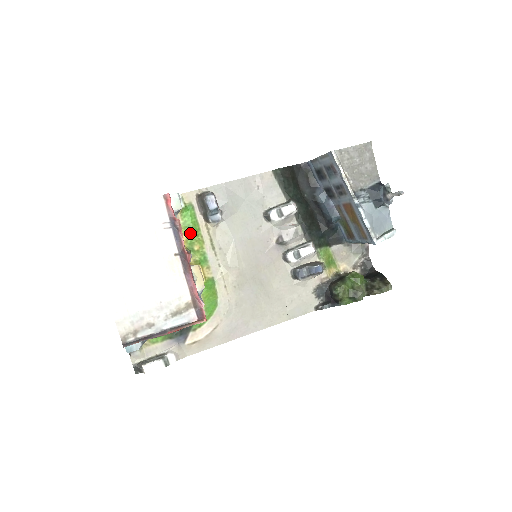
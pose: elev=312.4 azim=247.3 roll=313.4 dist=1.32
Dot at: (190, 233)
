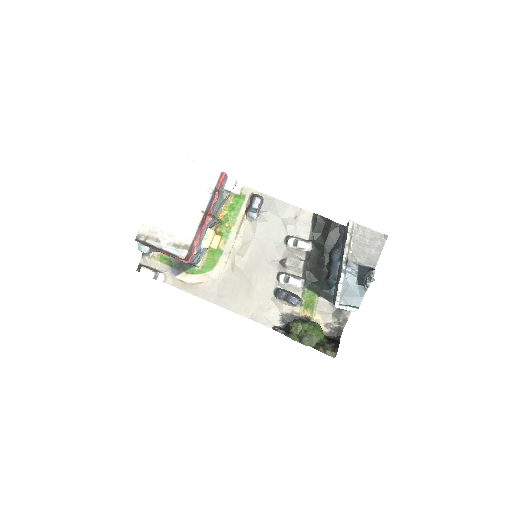
Dot at: (230, 213)
